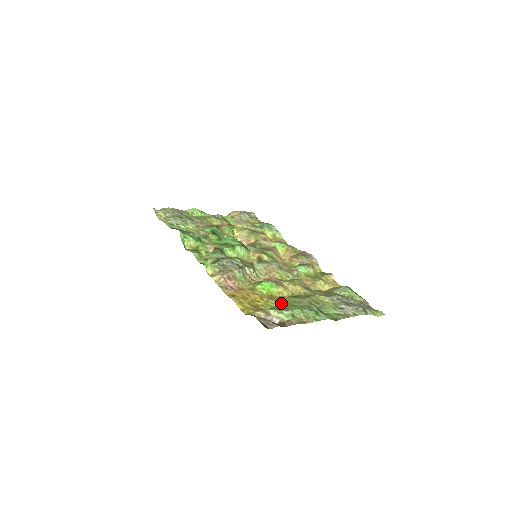
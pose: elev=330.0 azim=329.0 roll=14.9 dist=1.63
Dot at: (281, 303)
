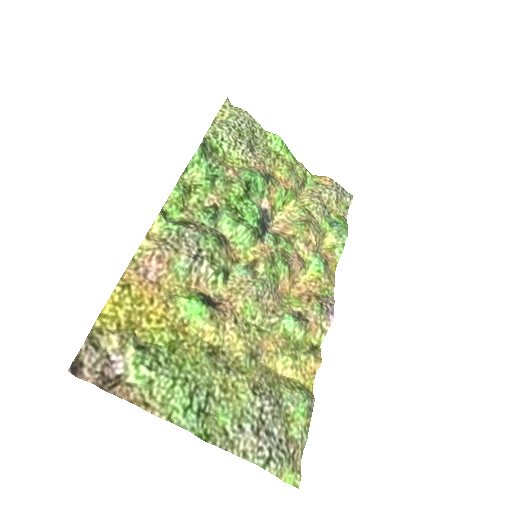
Dot at: (172, 348)
